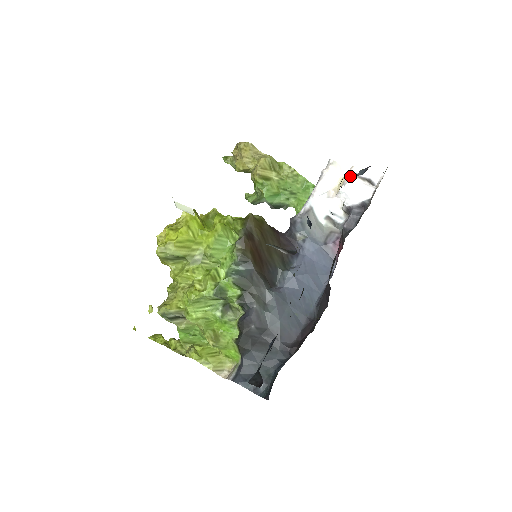
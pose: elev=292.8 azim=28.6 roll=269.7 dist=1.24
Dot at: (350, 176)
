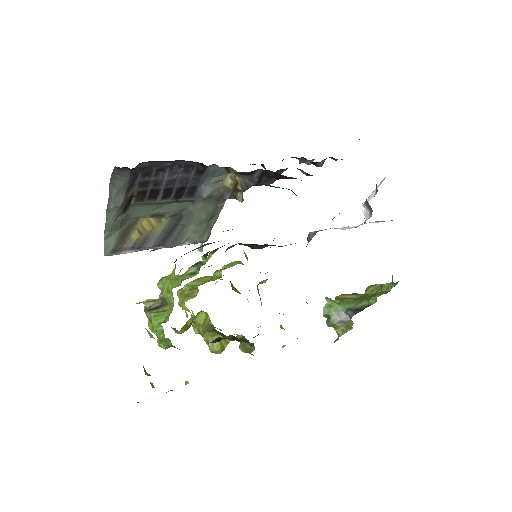
Dot at: occluded
